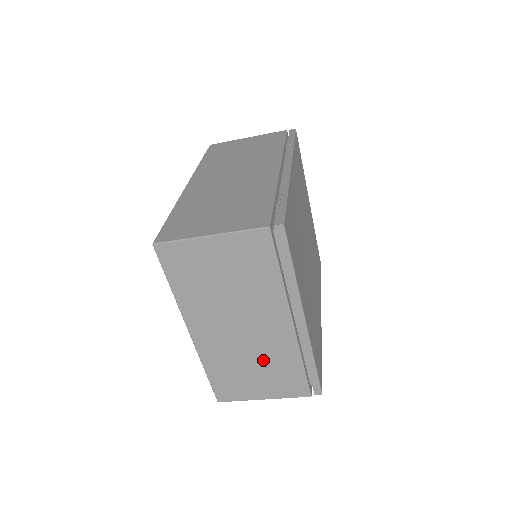
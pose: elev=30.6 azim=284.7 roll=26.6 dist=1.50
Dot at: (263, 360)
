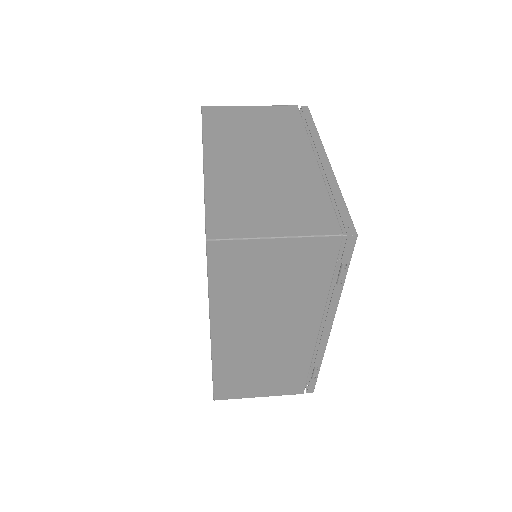
Dot at: occluded
